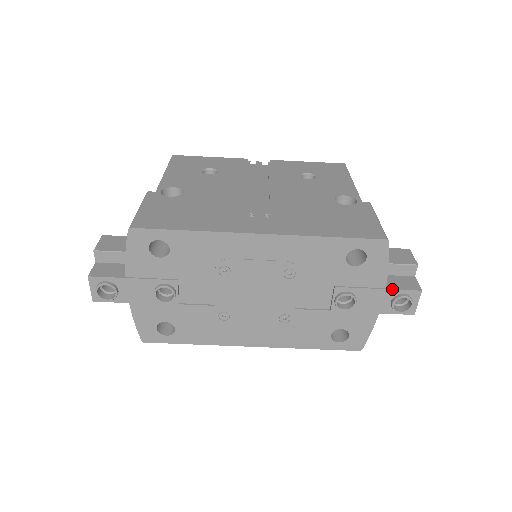
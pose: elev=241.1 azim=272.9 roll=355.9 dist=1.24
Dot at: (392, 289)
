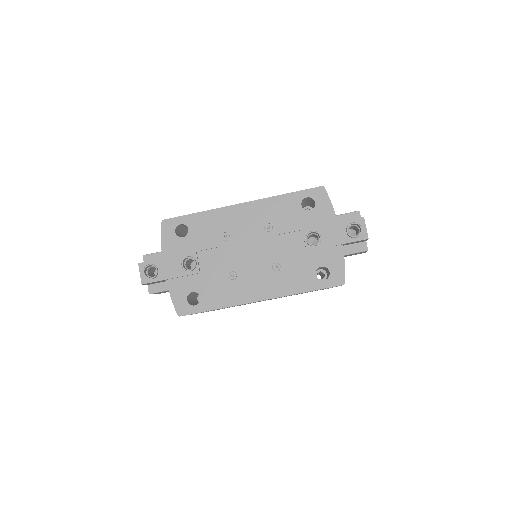
Dot at: (342, 221)
